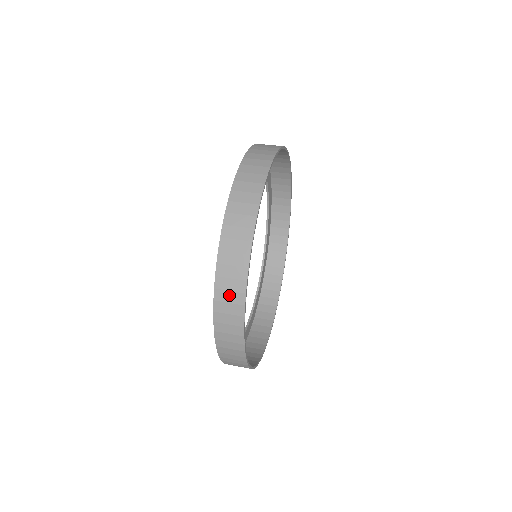
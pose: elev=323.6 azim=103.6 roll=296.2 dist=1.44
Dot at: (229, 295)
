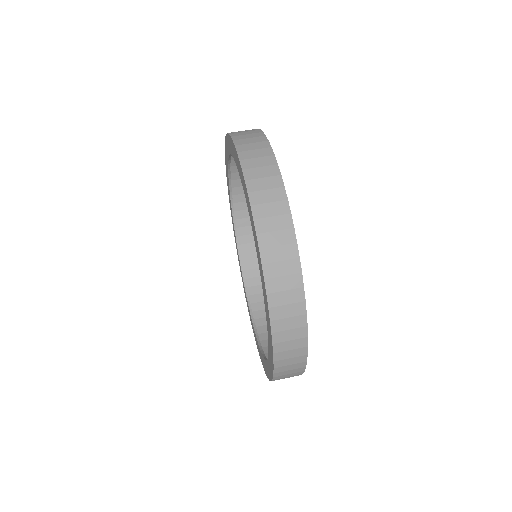
Dot at: (281, 266)
